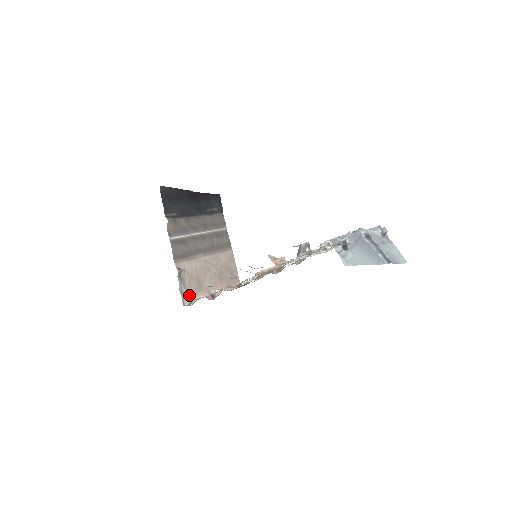
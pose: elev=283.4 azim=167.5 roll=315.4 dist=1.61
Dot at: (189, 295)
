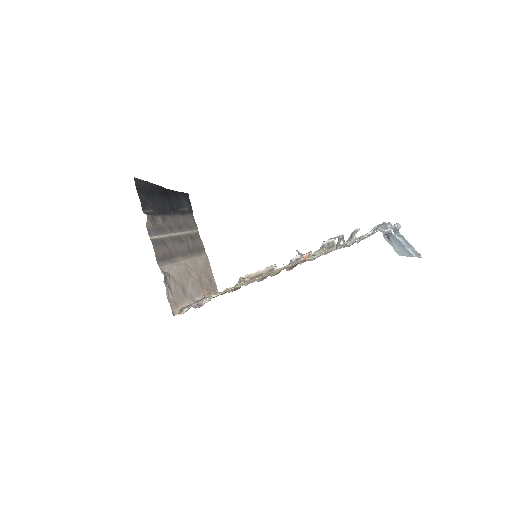
Dot at: (176, 303)
